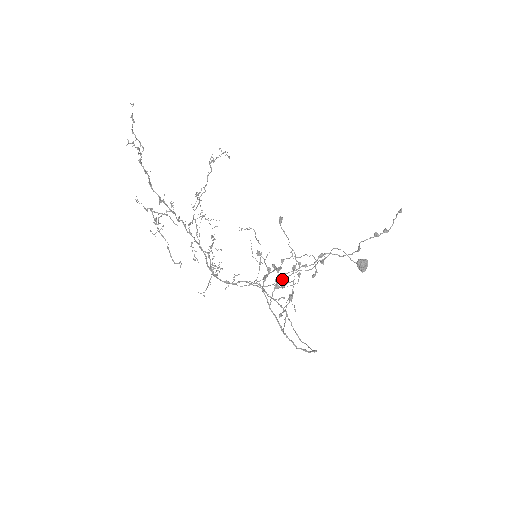
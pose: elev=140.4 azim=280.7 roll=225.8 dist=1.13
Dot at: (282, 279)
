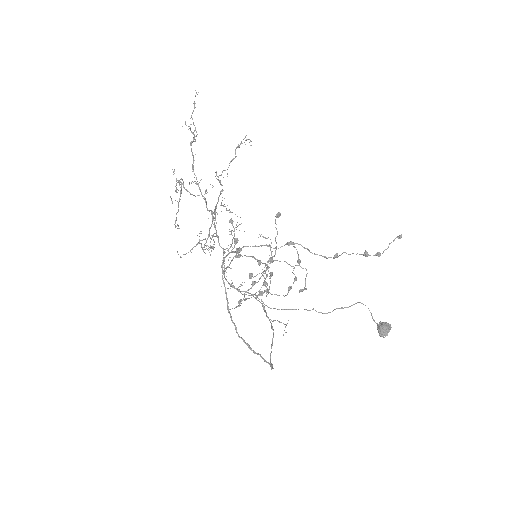
Dot at: (290, 309)
